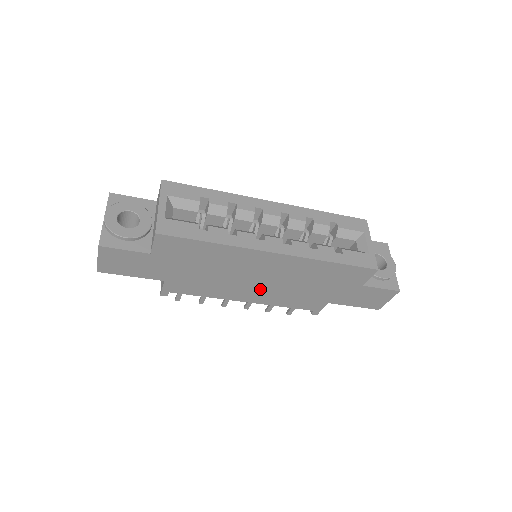
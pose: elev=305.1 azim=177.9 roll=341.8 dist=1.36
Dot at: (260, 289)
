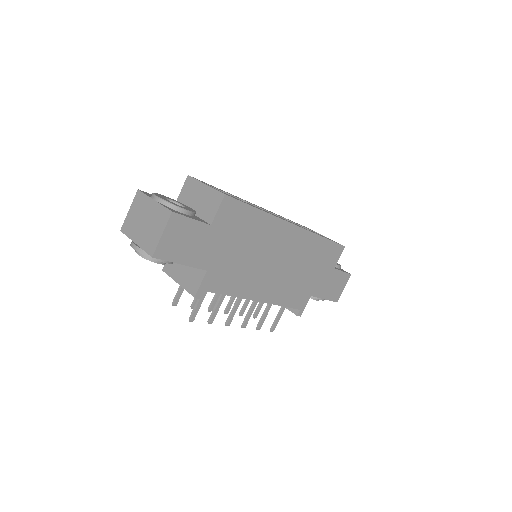
Dot at: (273, 279)
